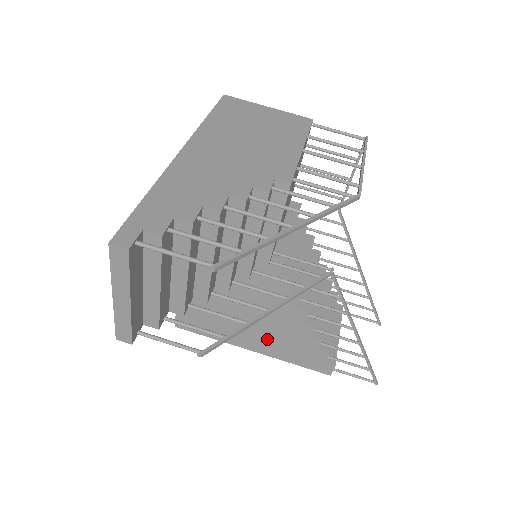
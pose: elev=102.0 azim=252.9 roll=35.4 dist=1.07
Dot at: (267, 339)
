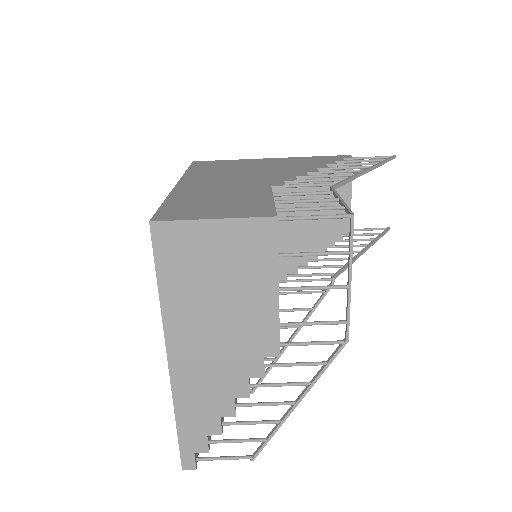
Dot at: occluded
